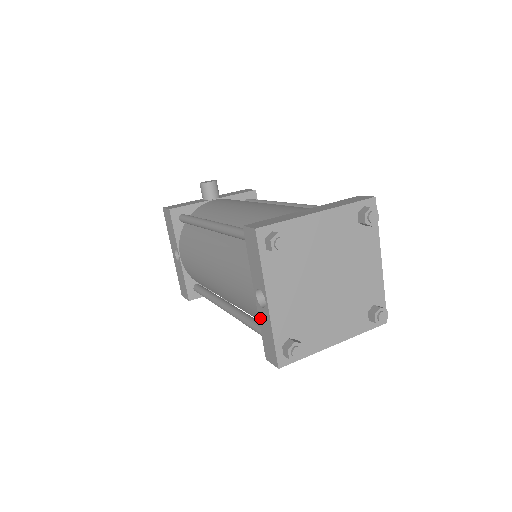
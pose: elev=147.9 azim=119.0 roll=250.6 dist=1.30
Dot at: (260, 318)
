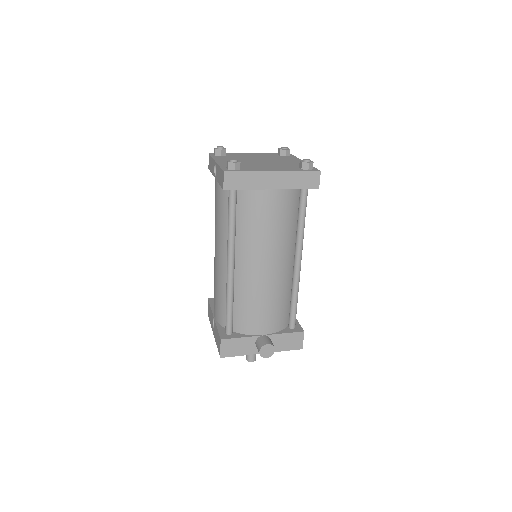
Dot at: (218, 179)
